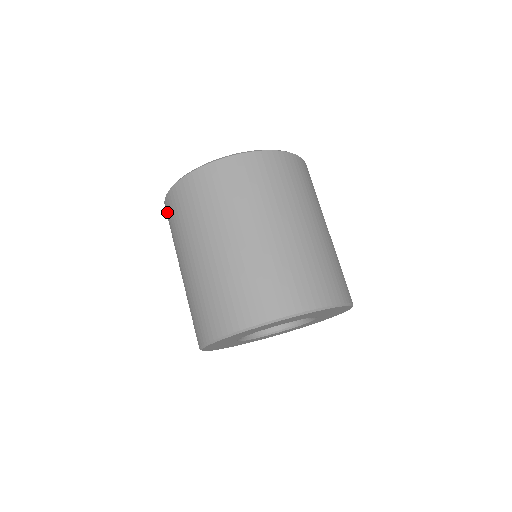
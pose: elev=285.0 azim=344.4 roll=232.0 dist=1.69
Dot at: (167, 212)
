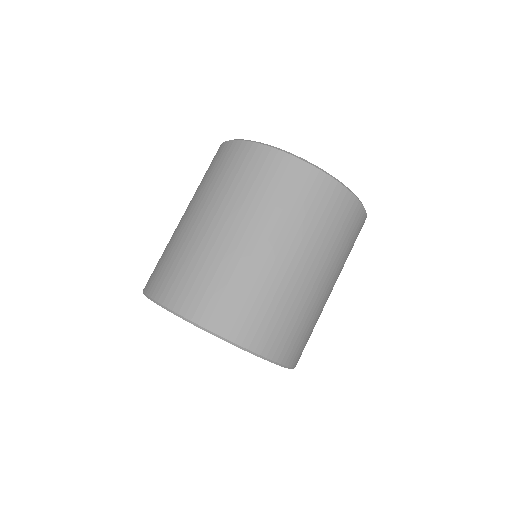
Dot at: occluded
